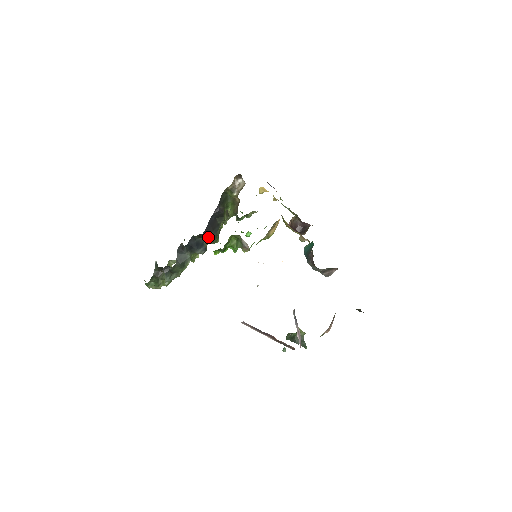
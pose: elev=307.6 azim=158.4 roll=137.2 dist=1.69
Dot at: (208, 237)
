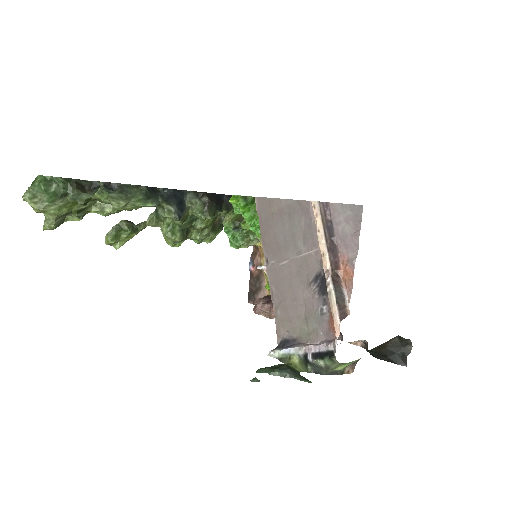
Dot at: (210, 200)
